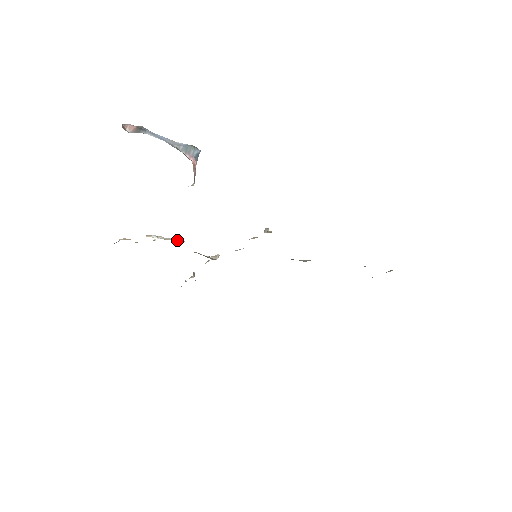
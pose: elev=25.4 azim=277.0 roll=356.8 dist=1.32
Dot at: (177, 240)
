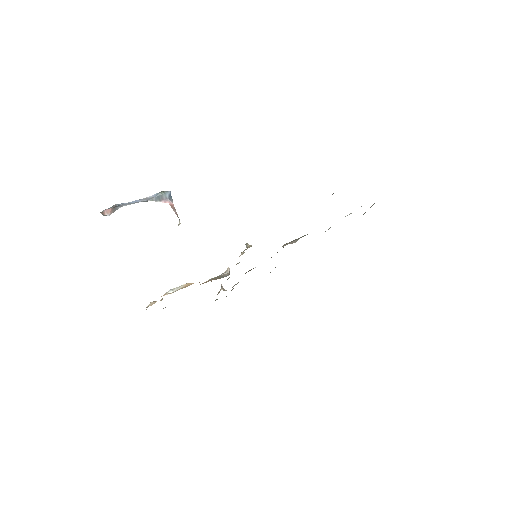
Dot at: (188, 285)
